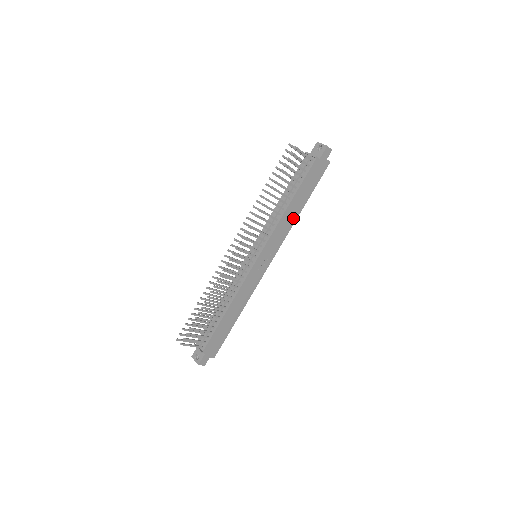
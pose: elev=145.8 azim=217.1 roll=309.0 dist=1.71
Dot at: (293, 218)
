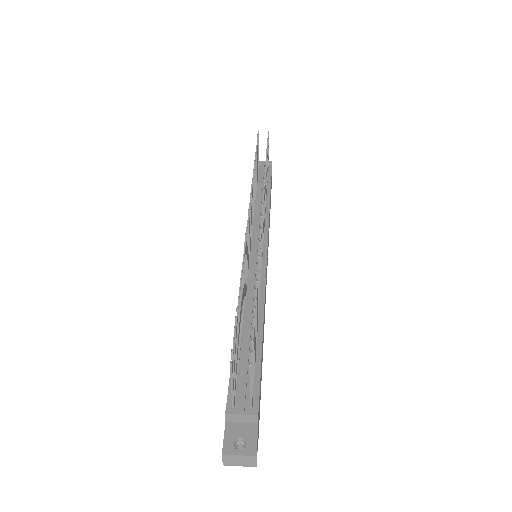
Dot at: (269, 224)
